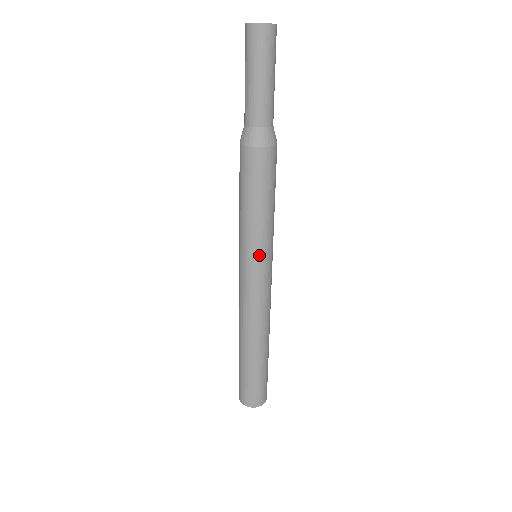
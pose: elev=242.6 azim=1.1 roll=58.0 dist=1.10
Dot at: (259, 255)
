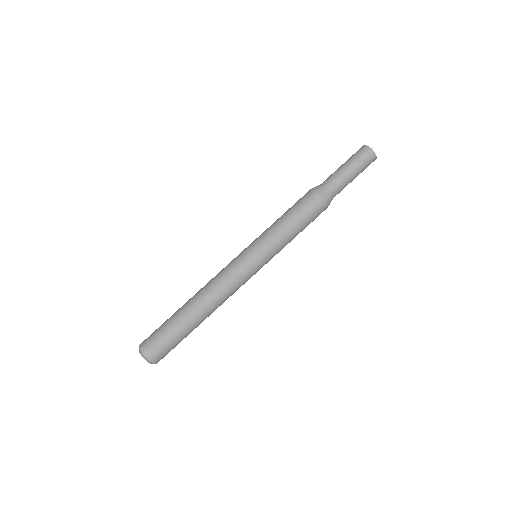
Dot at: (256, 245)
